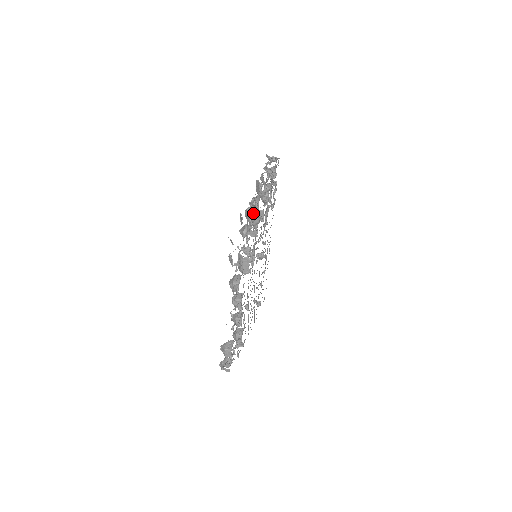
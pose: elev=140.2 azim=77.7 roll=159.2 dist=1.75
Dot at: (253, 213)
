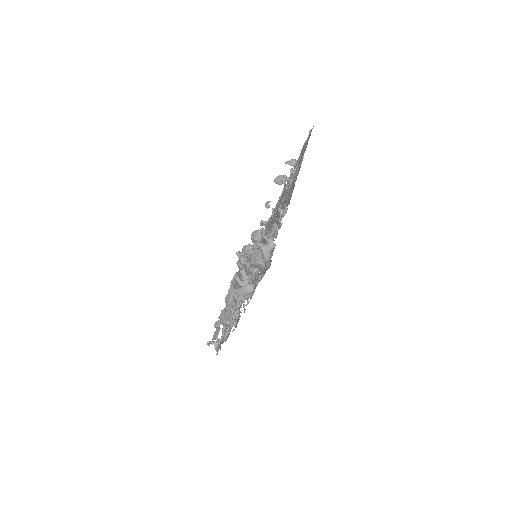
Dot at: occluded
